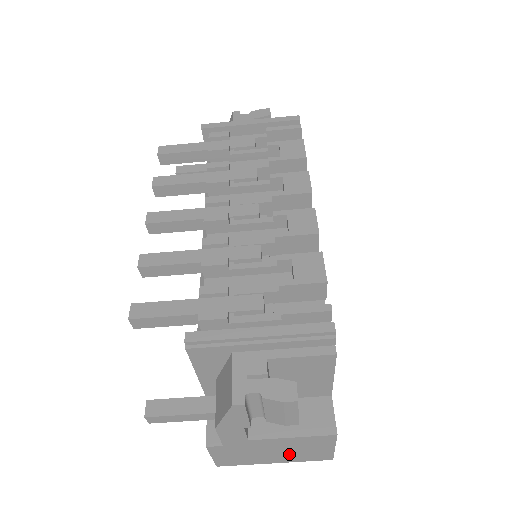
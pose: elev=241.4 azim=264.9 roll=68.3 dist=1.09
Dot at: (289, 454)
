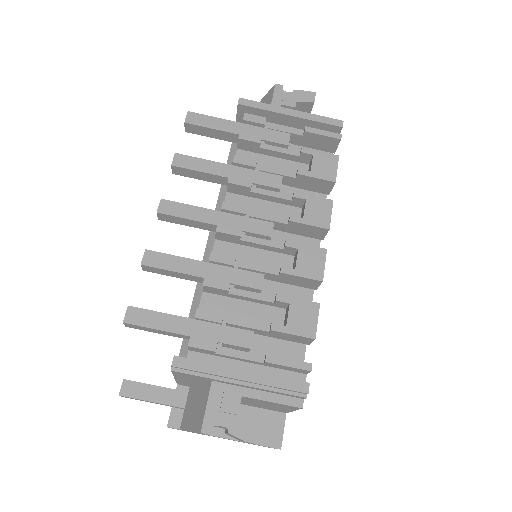
Dot at: occluded
